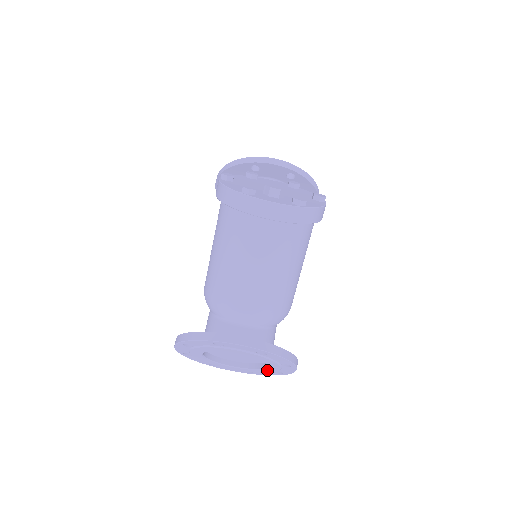
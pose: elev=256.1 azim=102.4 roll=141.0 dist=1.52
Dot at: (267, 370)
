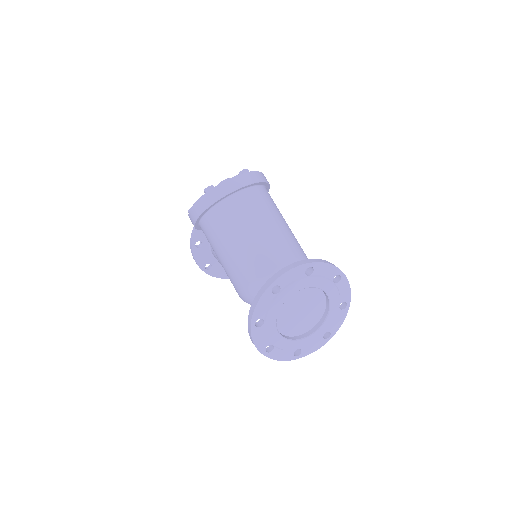
Dot at: (333, 308)
